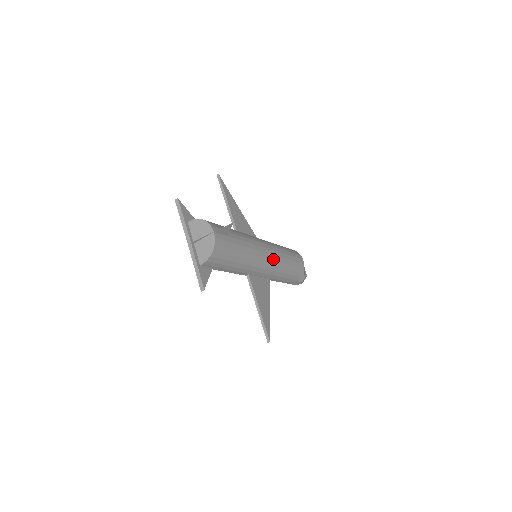
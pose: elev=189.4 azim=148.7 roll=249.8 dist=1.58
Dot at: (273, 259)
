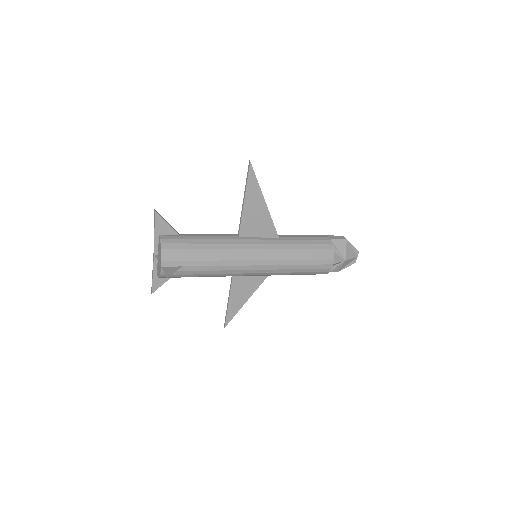
Dot at: (264, 272)
